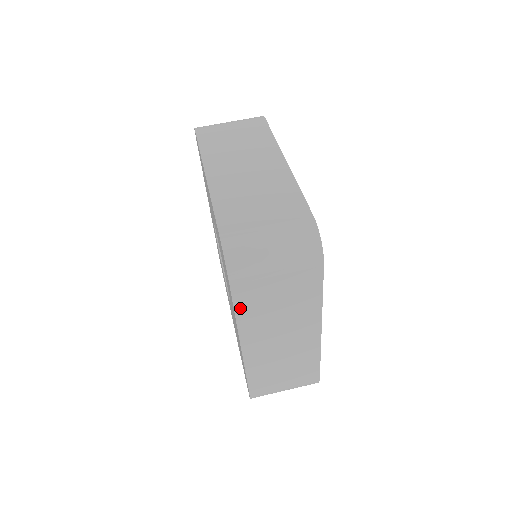
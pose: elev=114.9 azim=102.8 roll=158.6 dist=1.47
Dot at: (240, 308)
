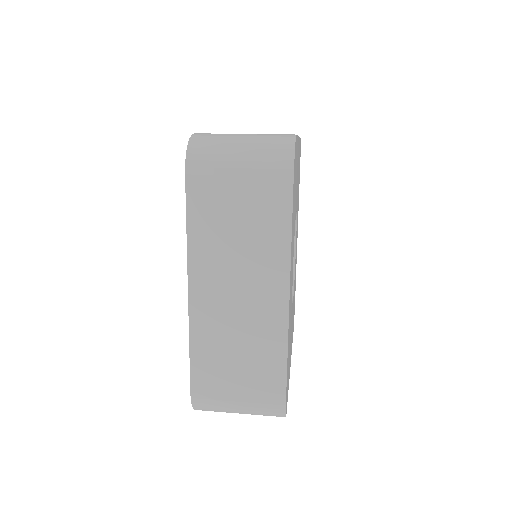
Dot at: (193, 216)
